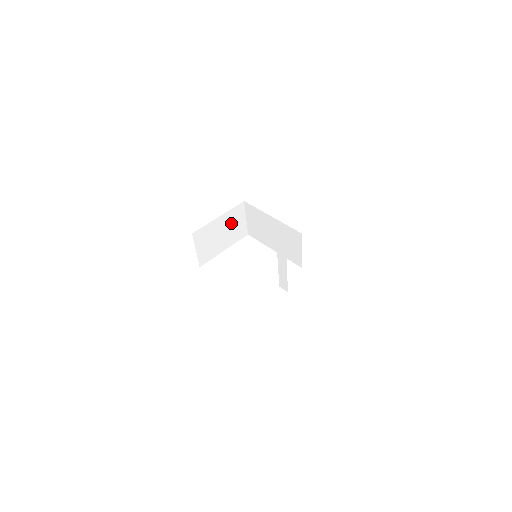
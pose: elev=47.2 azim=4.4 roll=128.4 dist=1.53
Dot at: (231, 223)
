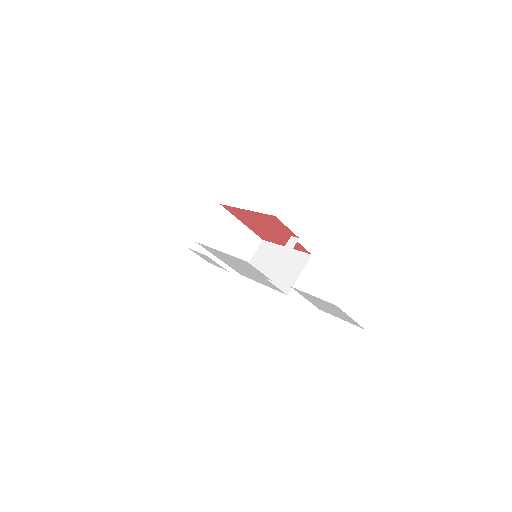
Dot at: (242, 243)
